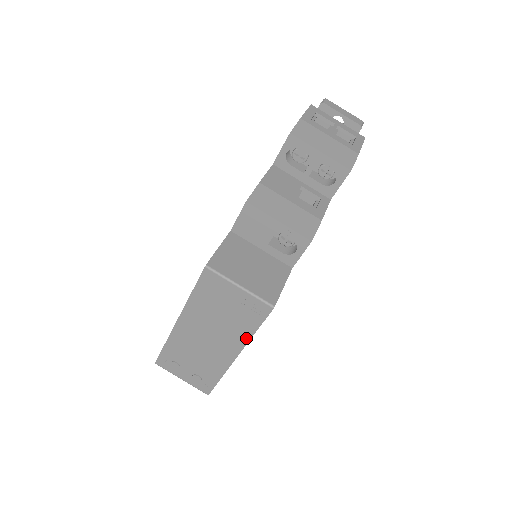
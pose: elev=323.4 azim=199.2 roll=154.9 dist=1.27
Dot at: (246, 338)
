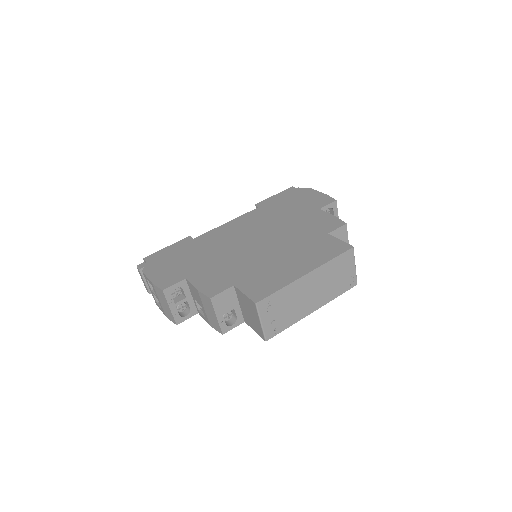
Dot at: (331, 299)
